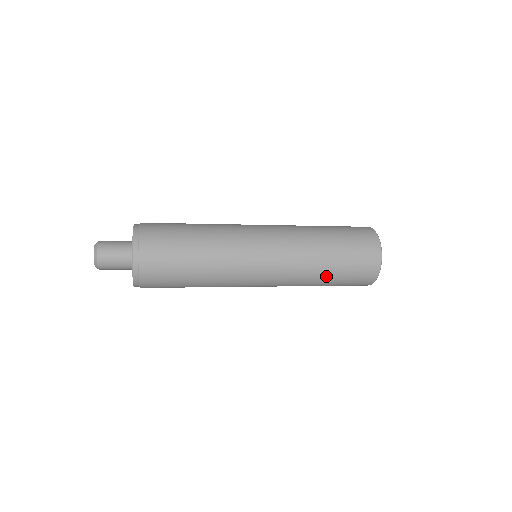
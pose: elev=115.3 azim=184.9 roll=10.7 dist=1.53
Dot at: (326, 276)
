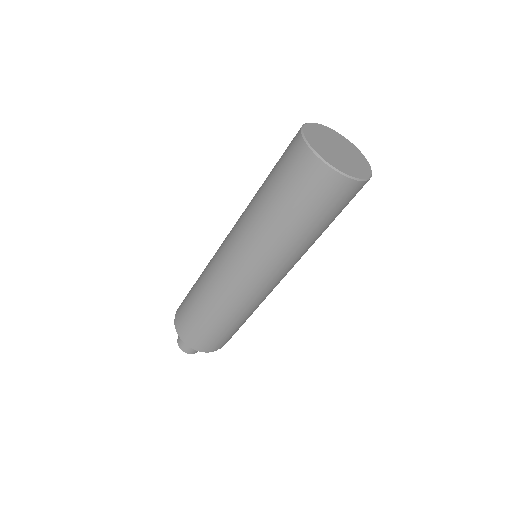
Dot at: (321, 233)
